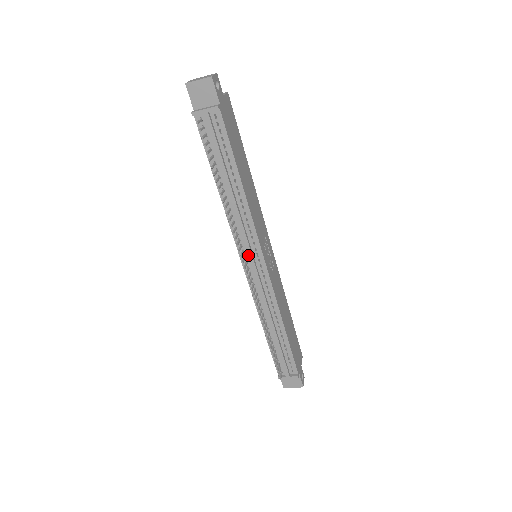
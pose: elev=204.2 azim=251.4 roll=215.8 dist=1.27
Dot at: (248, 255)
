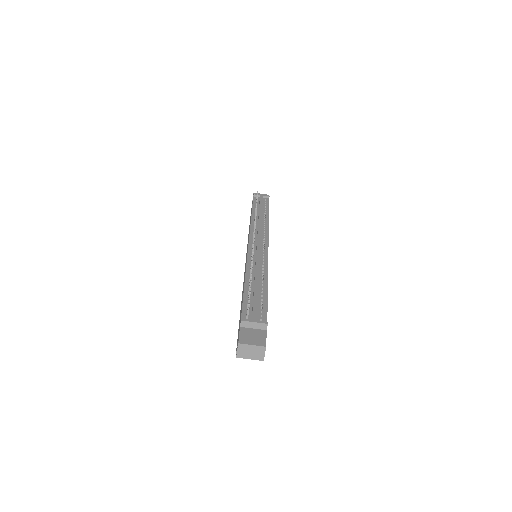
Dot at: (258, 237)
